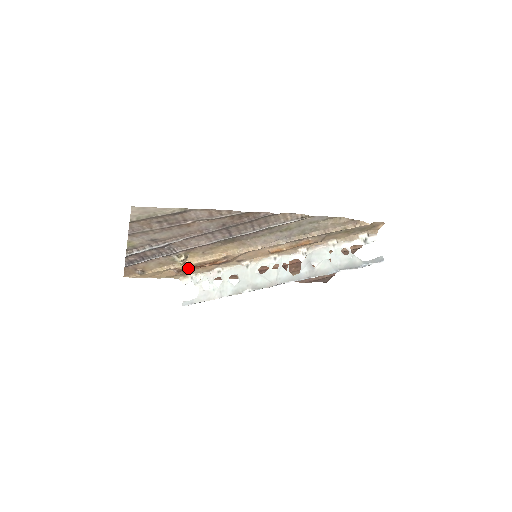
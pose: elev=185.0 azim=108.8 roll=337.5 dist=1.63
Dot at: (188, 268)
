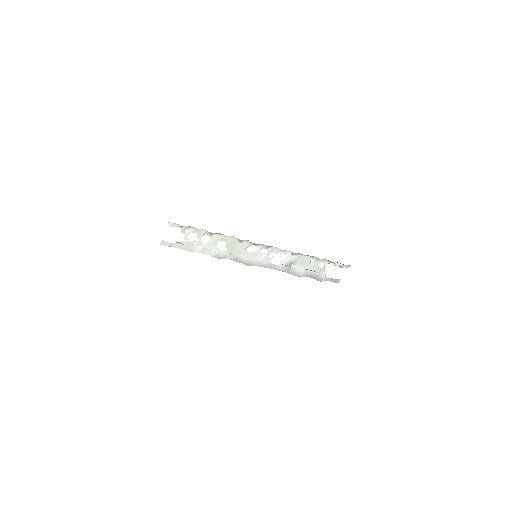
Dot at: occluded
